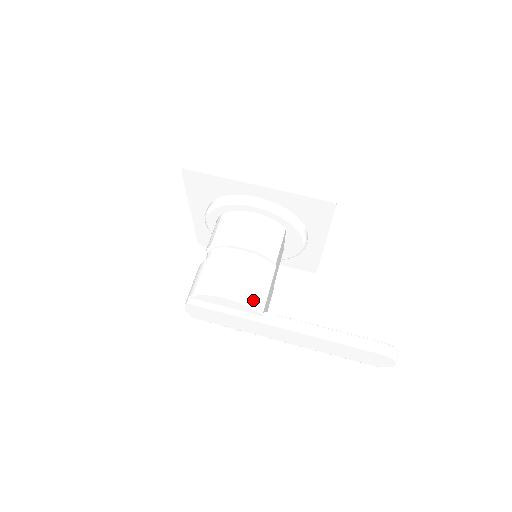
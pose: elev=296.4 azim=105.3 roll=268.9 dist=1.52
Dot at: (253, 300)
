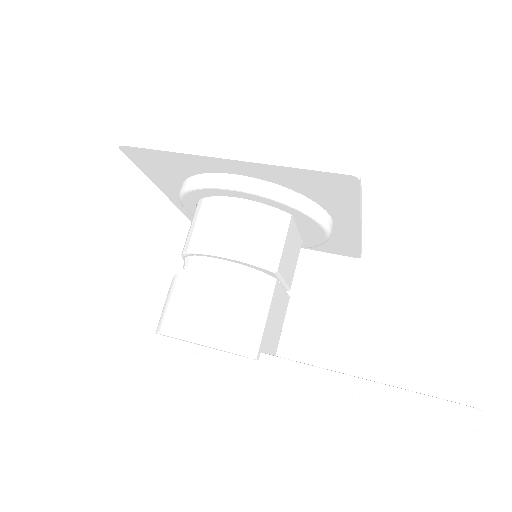
Dot at: (238, 342)
